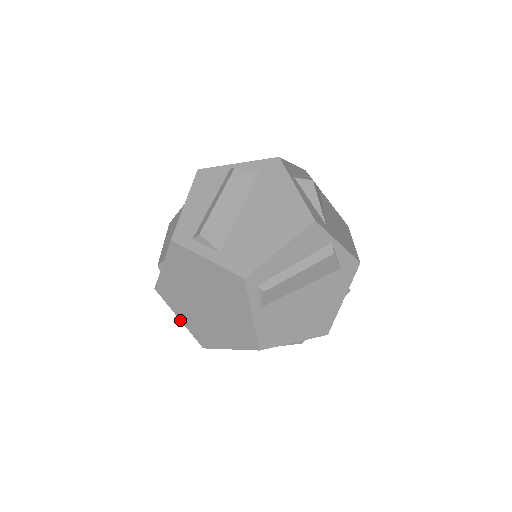
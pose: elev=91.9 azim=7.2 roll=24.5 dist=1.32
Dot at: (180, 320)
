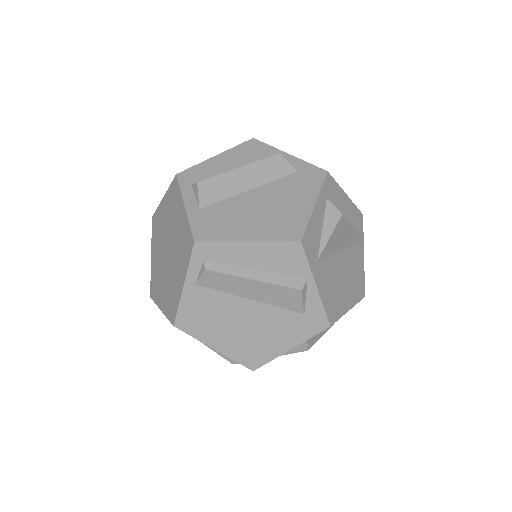
Dot at: (151, 258)
